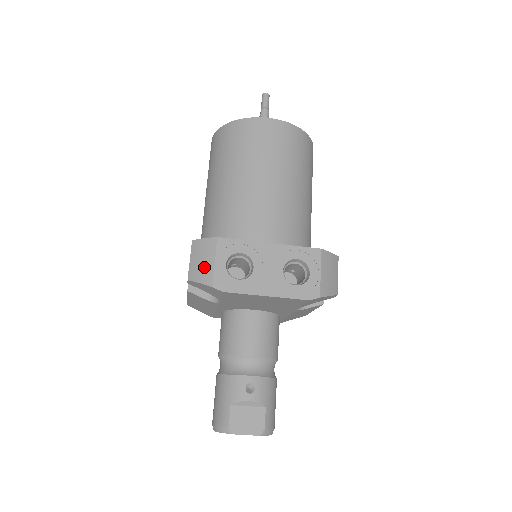
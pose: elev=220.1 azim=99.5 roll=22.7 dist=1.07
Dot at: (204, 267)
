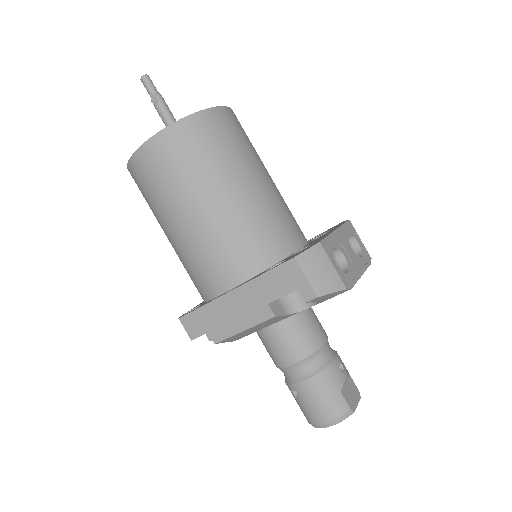
Dot at: (328, 276)
